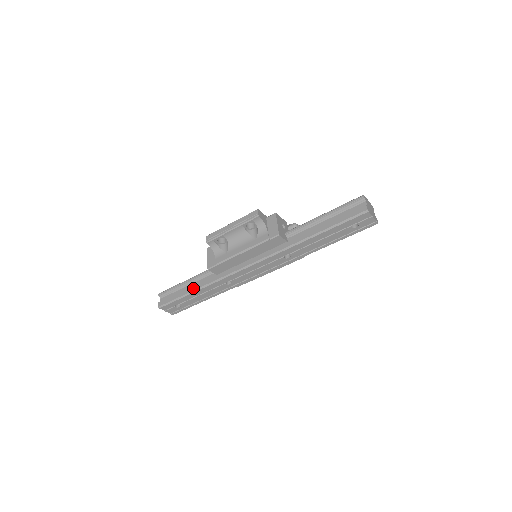
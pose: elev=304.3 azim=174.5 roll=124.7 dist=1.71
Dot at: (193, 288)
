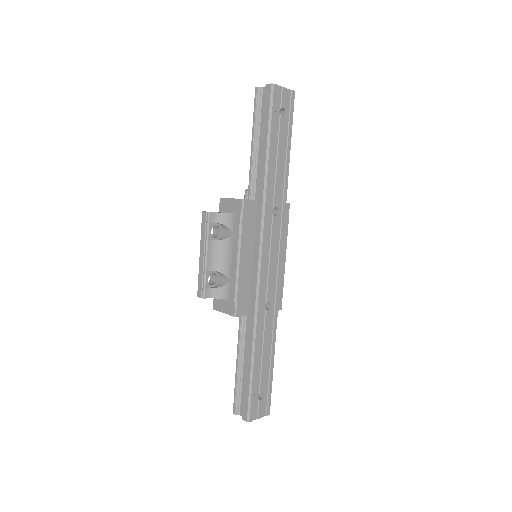
Dot at: (248, 356)
